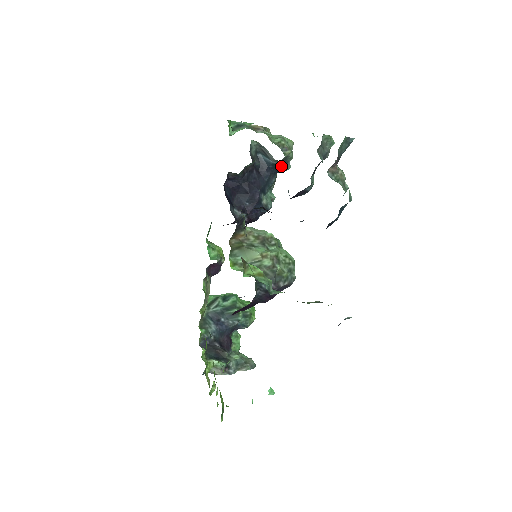
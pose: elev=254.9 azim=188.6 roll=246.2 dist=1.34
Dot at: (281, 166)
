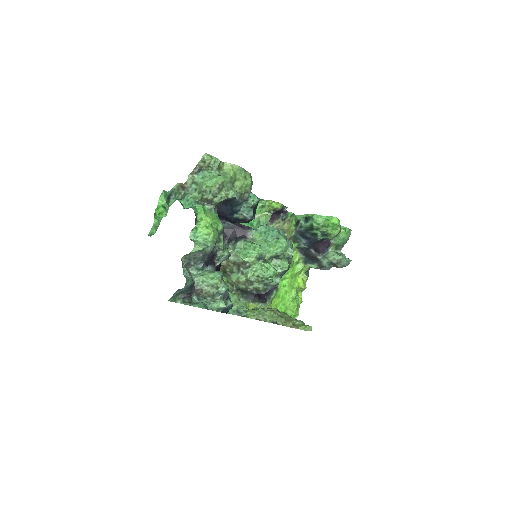
Dot at: (225, 202)
